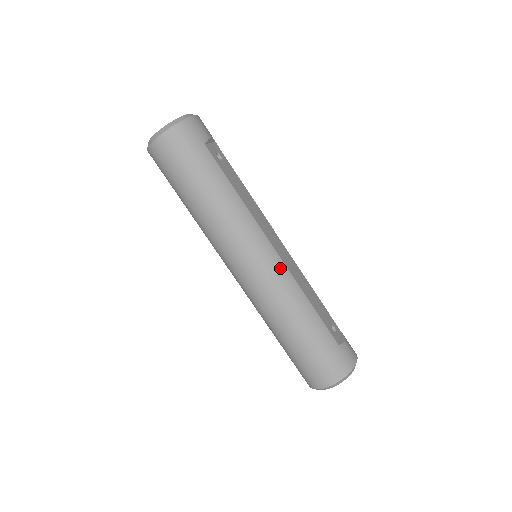
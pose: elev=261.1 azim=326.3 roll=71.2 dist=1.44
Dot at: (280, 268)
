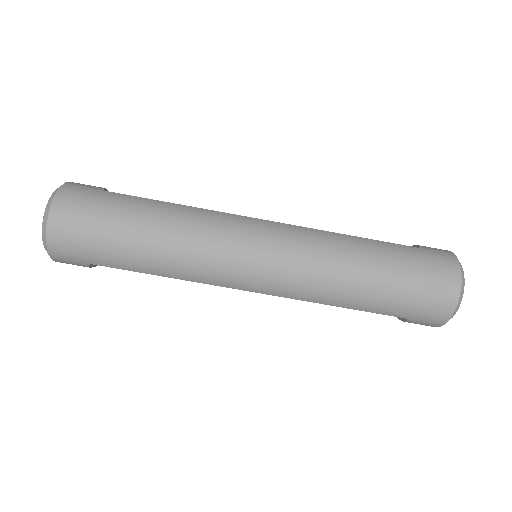
Dot at: (289, 229)
